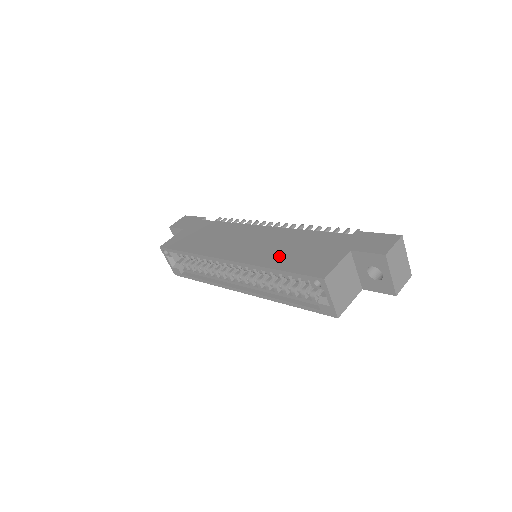
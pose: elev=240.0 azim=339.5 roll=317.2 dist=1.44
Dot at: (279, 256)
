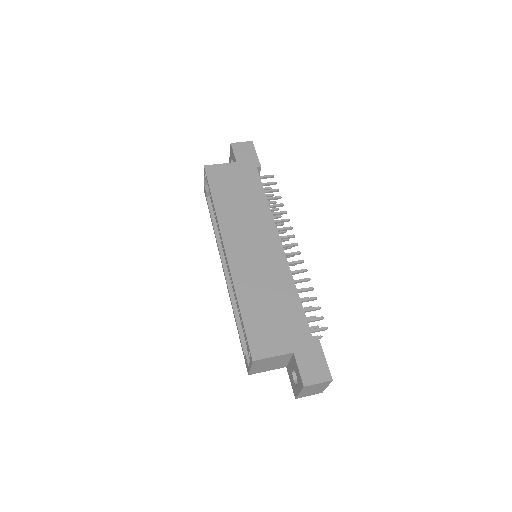
Dot at: (255, 296)
